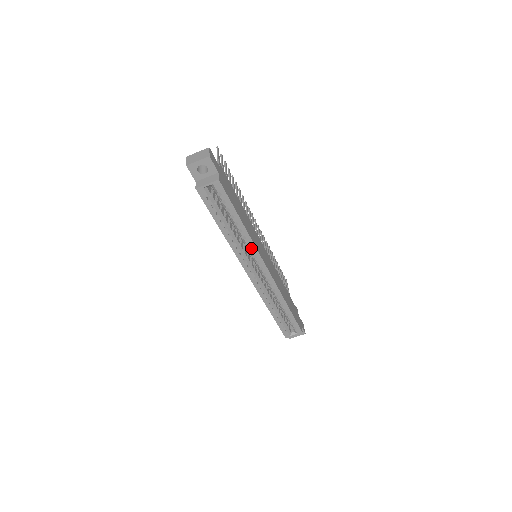
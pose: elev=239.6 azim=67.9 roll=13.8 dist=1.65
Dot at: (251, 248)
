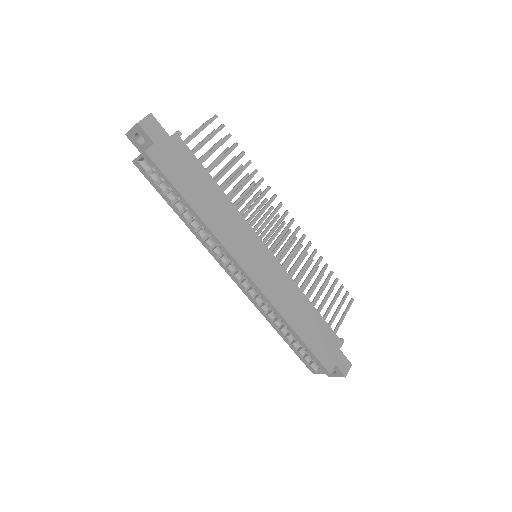
Dot at: (217, 243)
